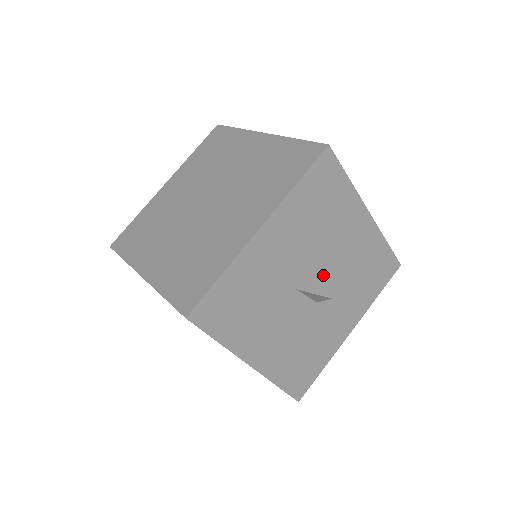
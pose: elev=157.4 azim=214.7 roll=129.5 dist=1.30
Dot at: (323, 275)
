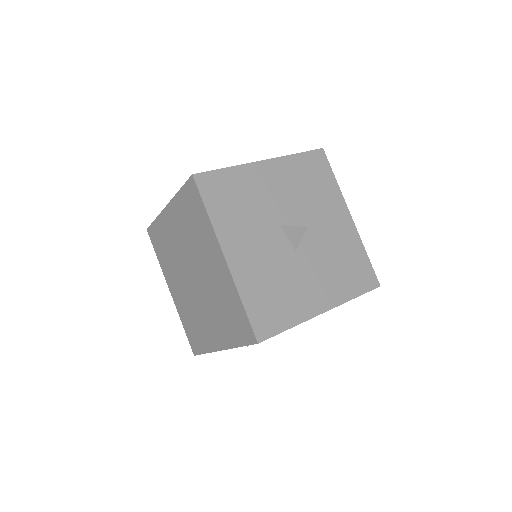
Dot at: occluded
